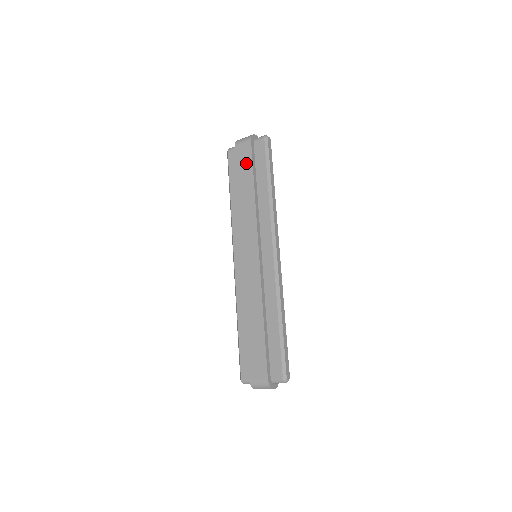
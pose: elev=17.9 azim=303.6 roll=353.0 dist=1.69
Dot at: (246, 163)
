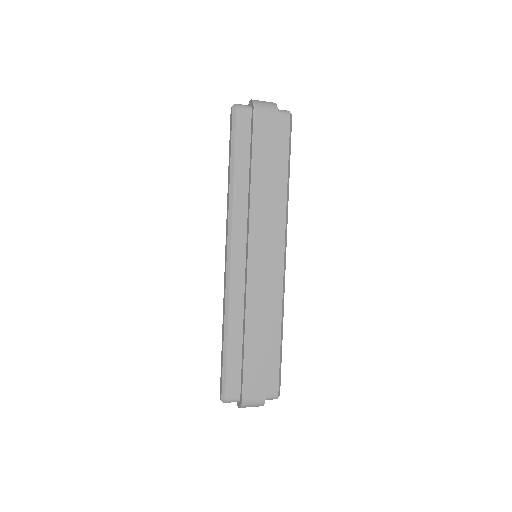
Dot at: (268, 139)
